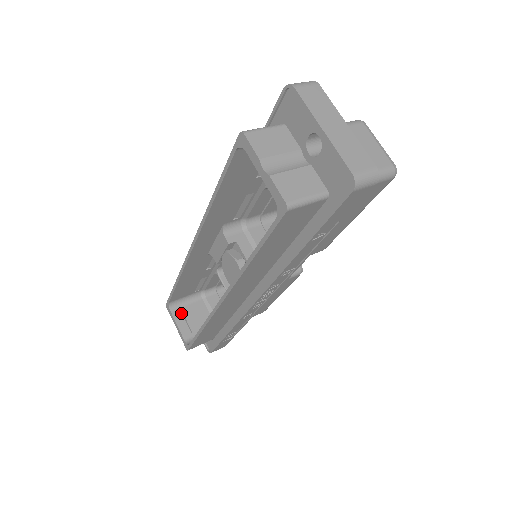
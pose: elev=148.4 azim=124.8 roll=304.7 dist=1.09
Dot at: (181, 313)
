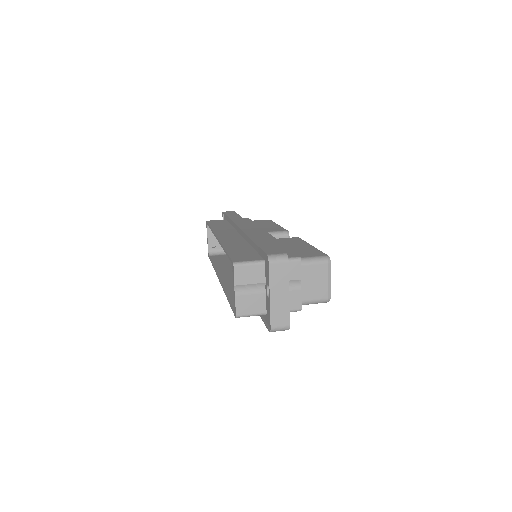
Dot at: occluded
